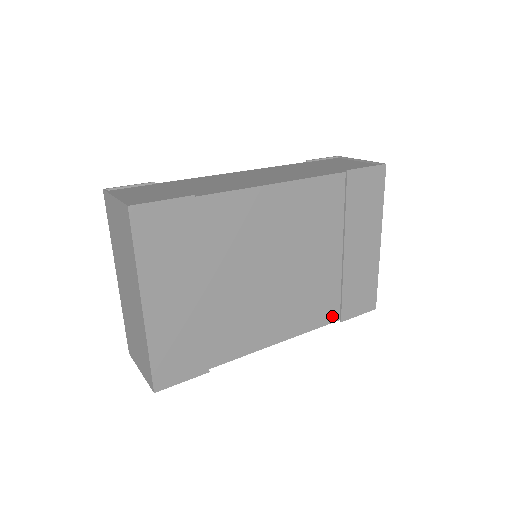
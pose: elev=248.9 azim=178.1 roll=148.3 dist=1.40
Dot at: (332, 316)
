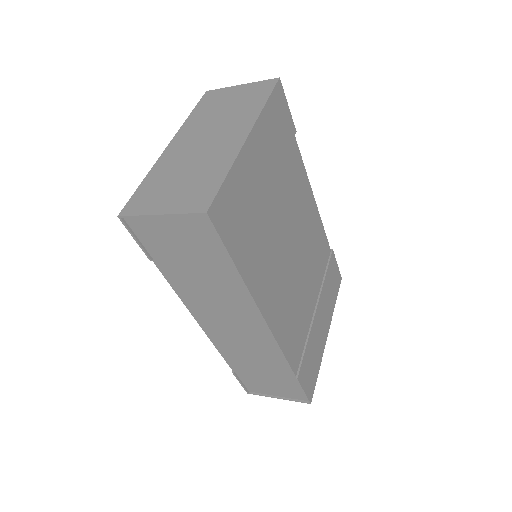
Dot at: (295, 363)
